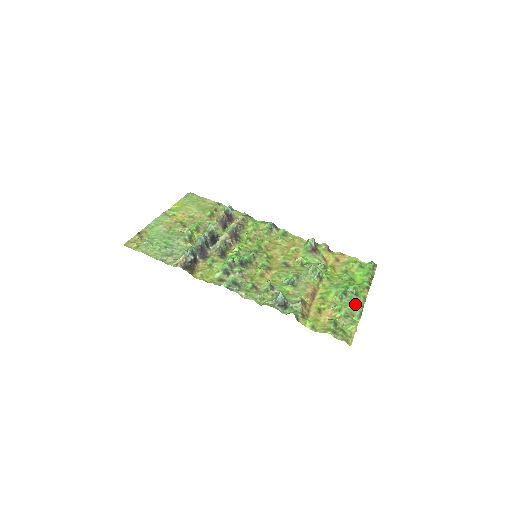
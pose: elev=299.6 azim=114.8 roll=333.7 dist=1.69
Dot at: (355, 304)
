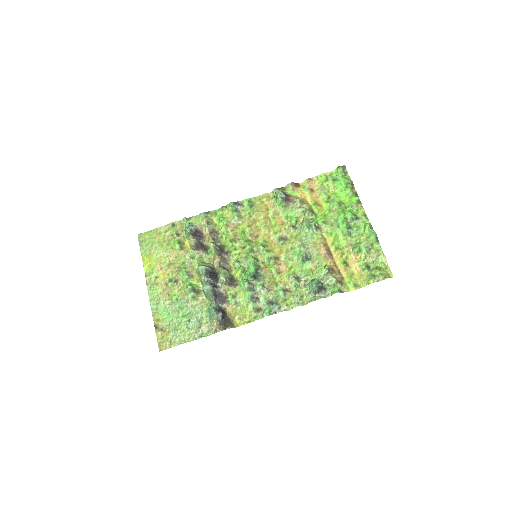
Dot at: (364, 230)
